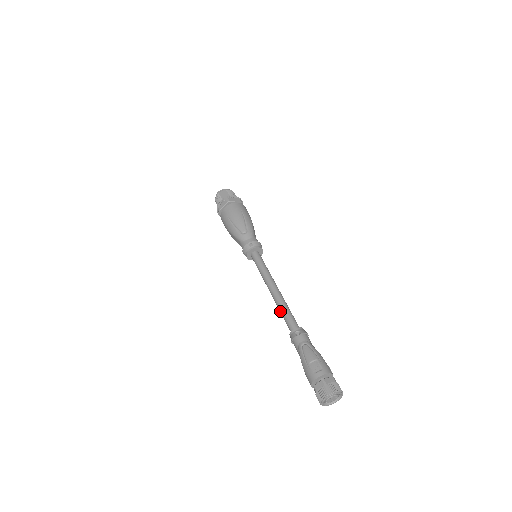
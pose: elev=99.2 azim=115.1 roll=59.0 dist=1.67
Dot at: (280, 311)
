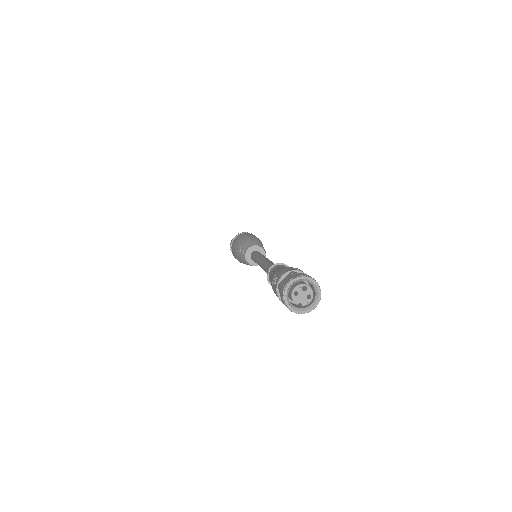
Dot at: occluded
